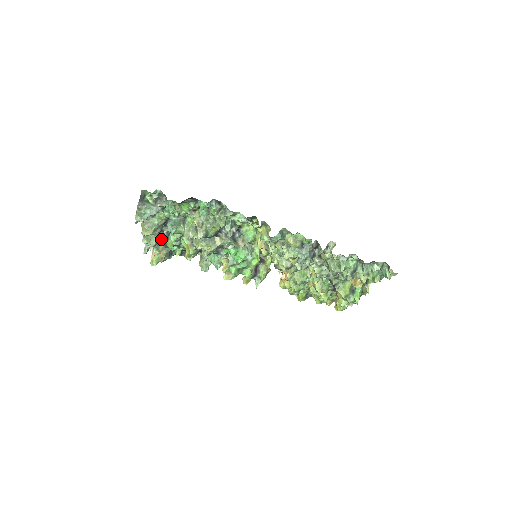
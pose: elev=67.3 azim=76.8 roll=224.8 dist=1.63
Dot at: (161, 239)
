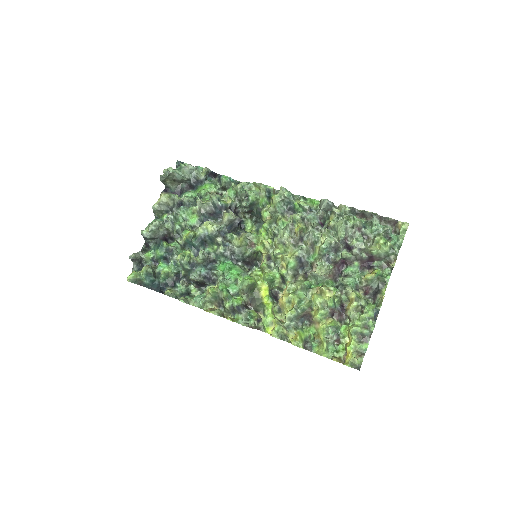
Dot at: (160, 239)
